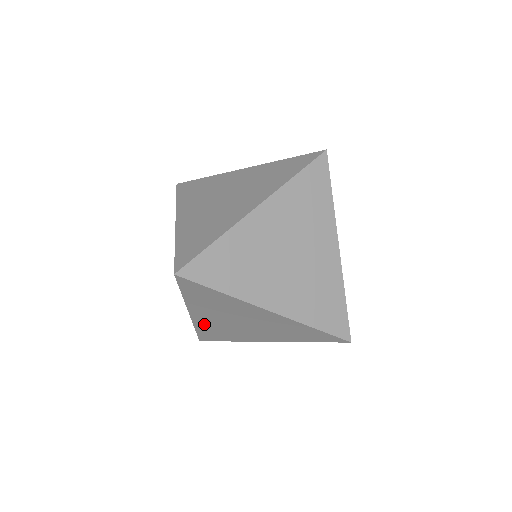
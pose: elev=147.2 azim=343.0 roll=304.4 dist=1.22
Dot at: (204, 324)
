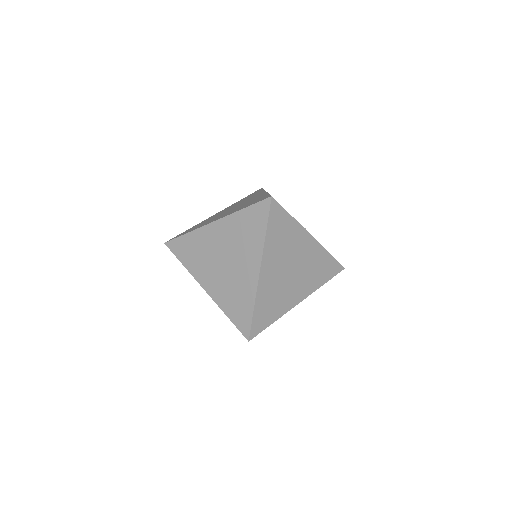
Dot at: (221, 297)
